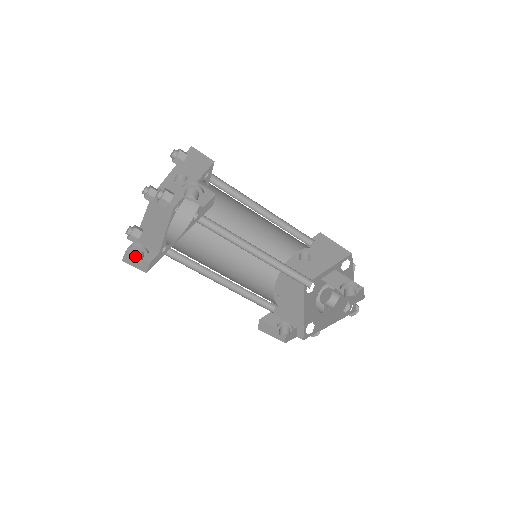
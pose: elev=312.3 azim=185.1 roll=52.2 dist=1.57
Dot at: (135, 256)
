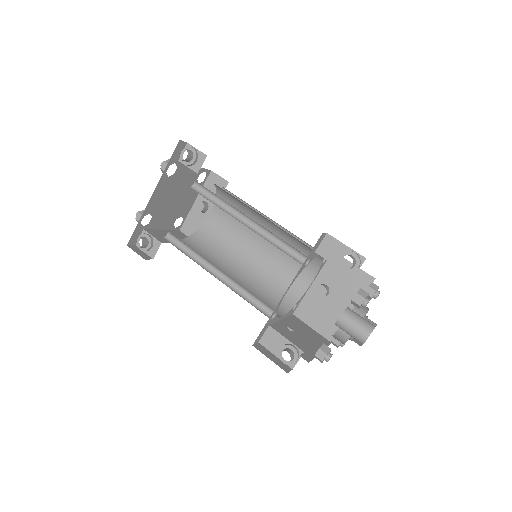
Dot at: (141, 248)
